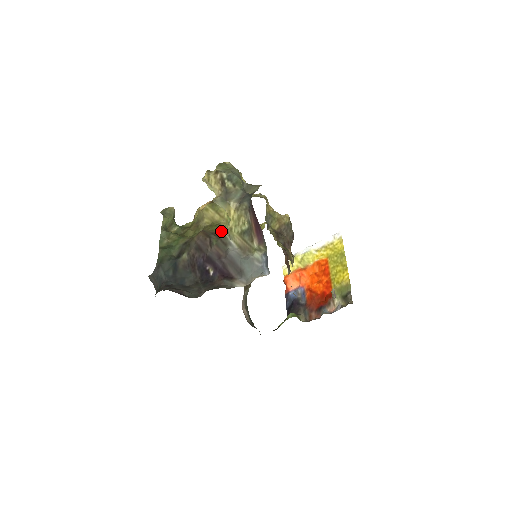
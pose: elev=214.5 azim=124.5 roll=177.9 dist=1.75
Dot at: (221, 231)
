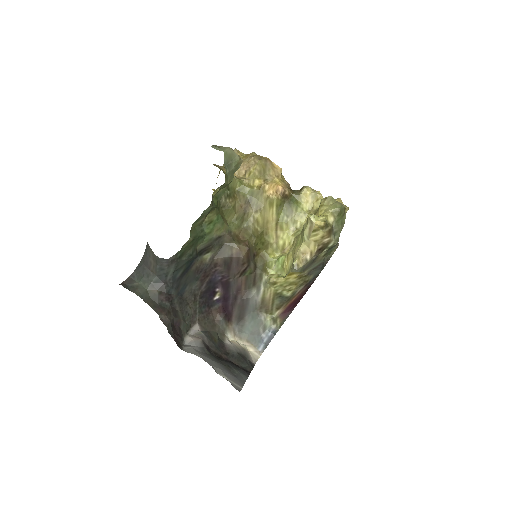
Dot at: (263, 260)
